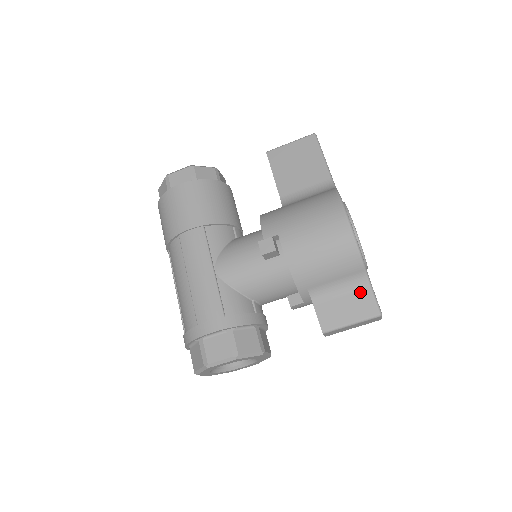
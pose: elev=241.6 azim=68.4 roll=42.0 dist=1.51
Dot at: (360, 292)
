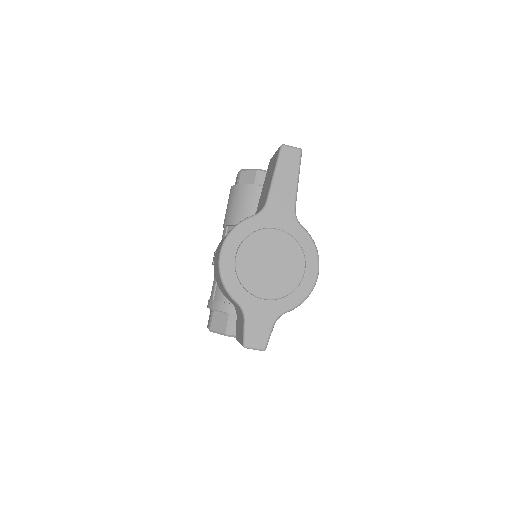
Dot at: (242, 320)
